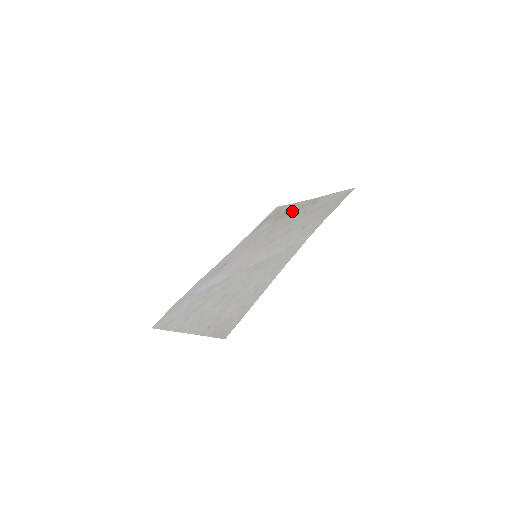
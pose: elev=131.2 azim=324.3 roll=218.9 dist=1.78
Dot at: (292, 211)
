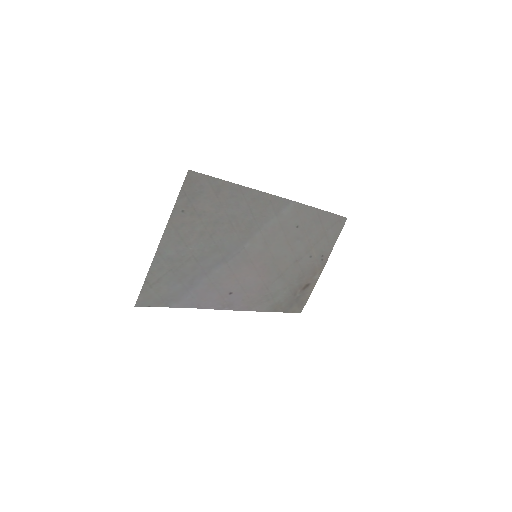
Dot at: (306, 278)
